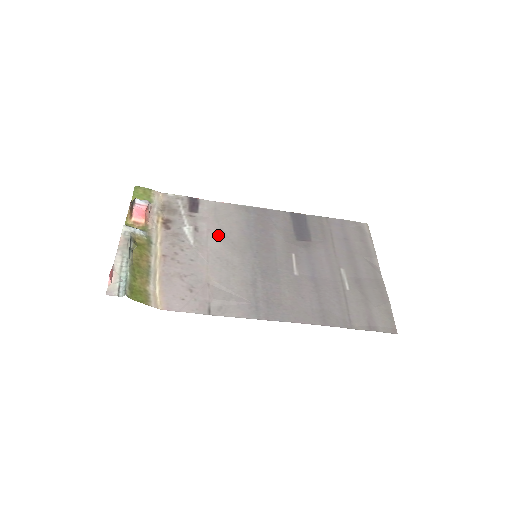
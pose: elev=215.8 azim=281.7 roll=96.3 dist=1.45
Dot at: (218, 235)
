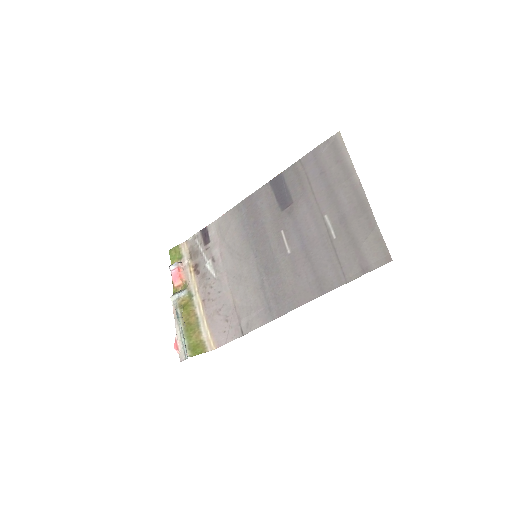
Dot at: (227, 254)
